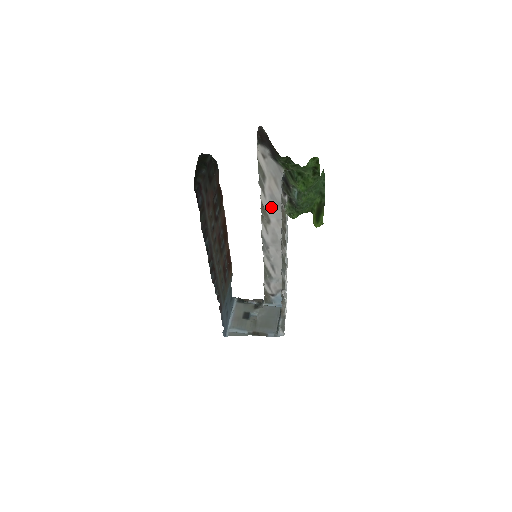
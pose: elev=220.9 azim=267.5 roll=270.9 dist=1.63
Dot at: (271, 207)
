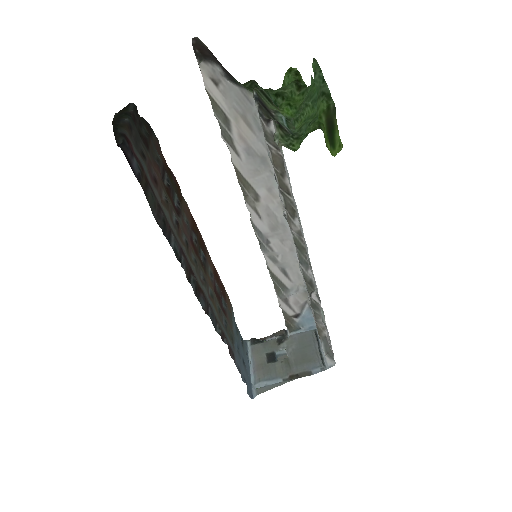
Dot at: (253, 170)
